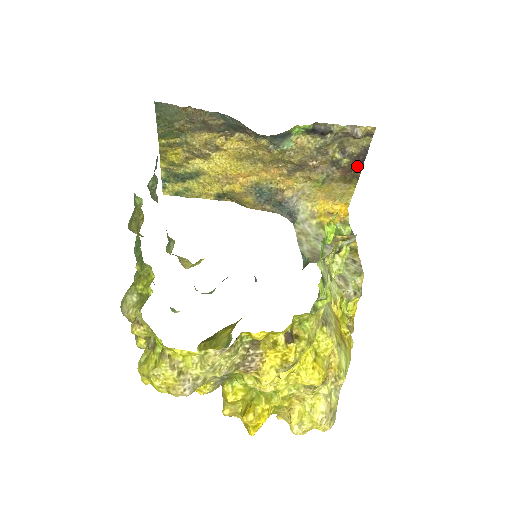
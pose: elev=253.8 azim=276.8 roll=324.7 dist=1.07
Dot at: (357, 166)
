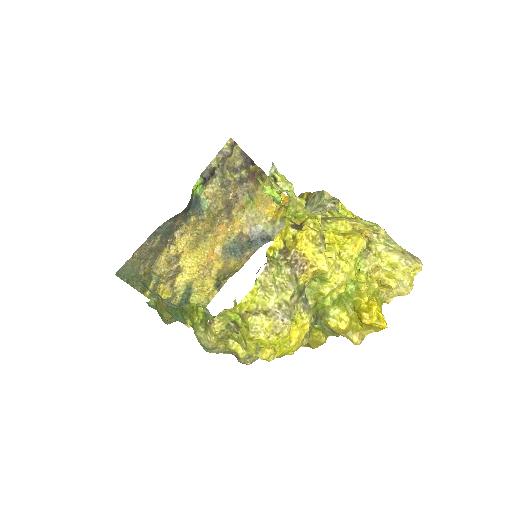
Dot at: (253, 168)
